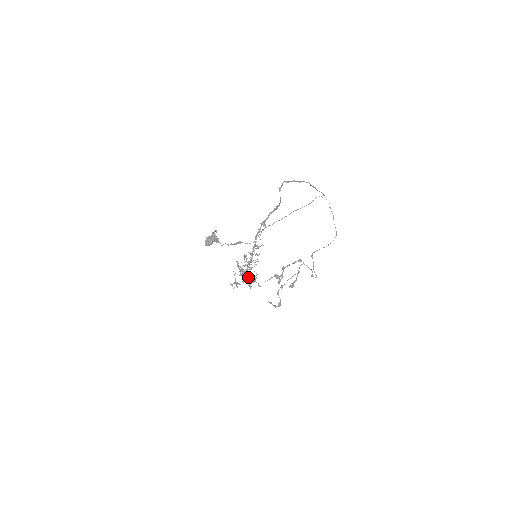
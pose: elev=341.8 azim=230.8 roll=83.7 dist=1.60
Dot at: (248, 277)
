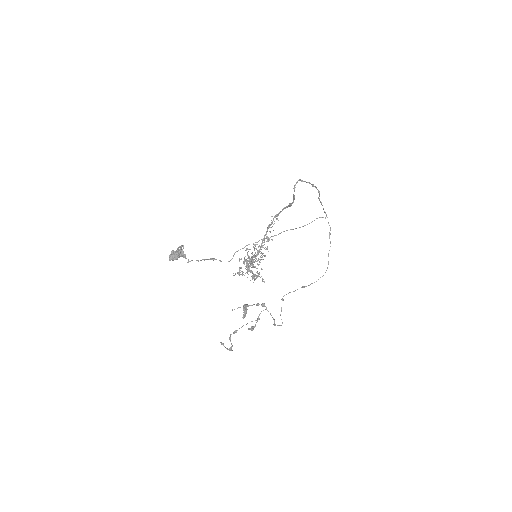
Dot at: occluded
